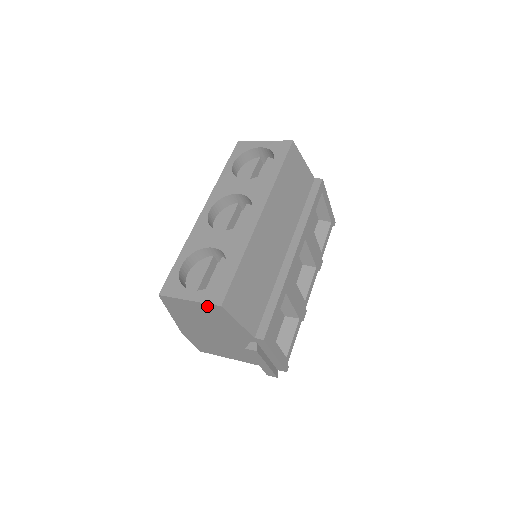
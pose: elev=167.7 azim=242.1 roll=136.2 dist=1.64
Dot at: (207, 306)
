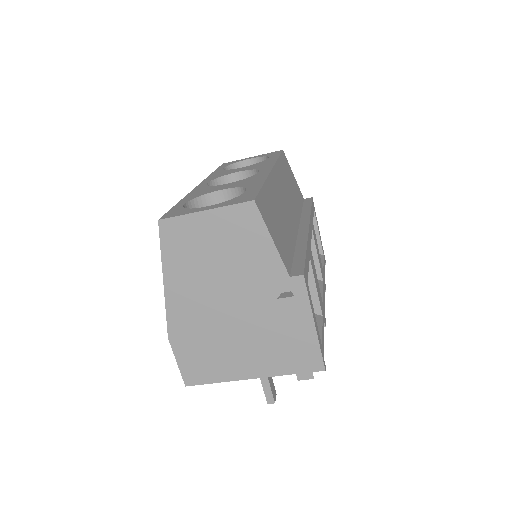
Dot at: (231, 213)
